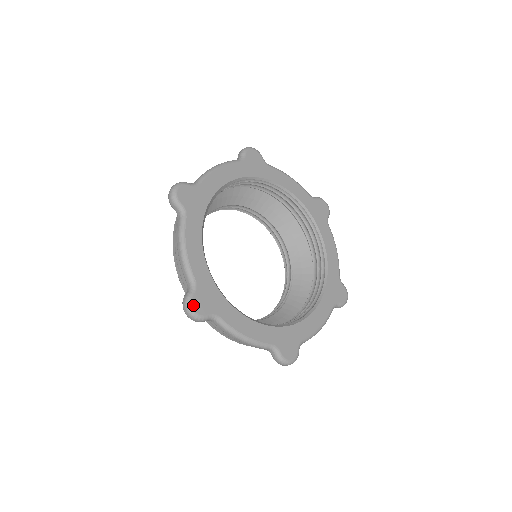
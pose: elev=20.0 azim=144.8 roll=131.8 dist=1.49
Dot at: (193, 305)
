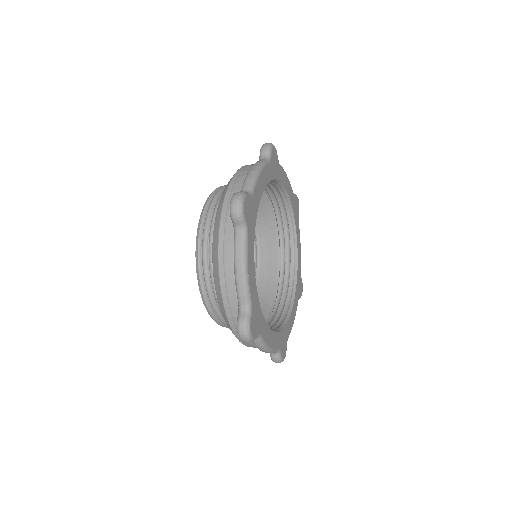
Dot at: (283, 358)
